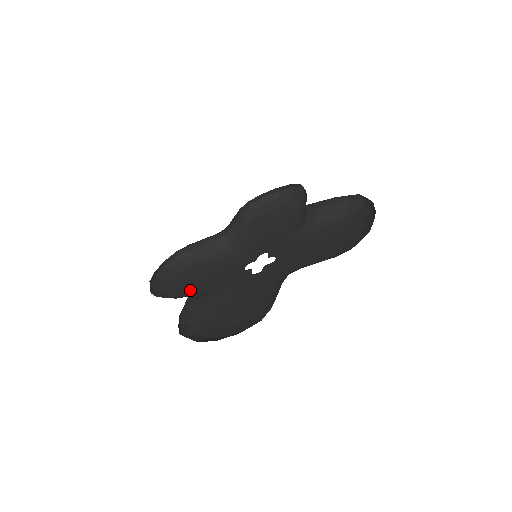
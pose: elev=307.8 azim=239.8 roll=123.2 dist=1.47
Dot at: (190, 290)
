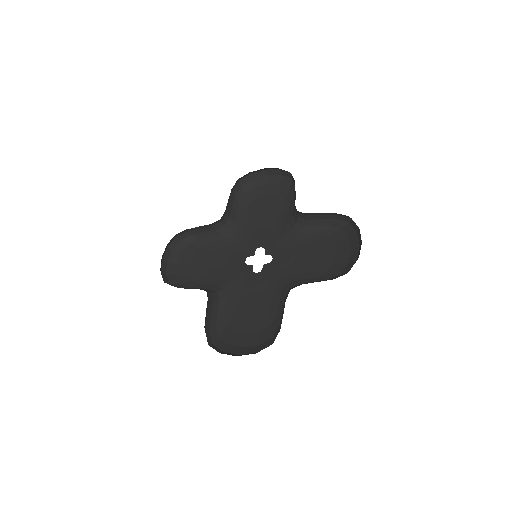
Dot at: (197, 277)
